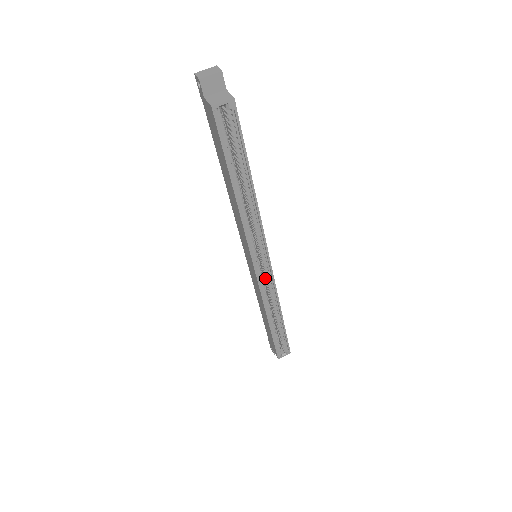
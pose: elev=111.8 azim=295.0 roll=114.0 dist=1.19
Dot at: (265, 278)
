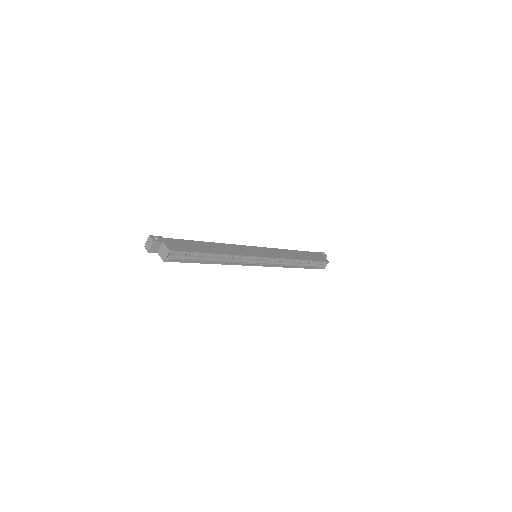
Dot at: occluded
